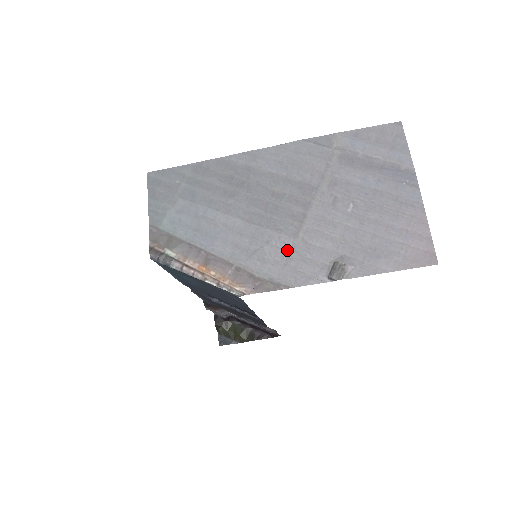
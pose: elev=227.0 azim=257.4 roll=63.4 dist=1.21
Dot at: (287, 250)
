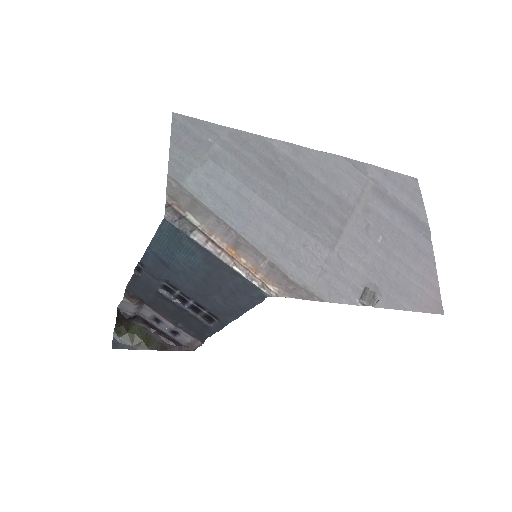
Dot at: (323, 261)
